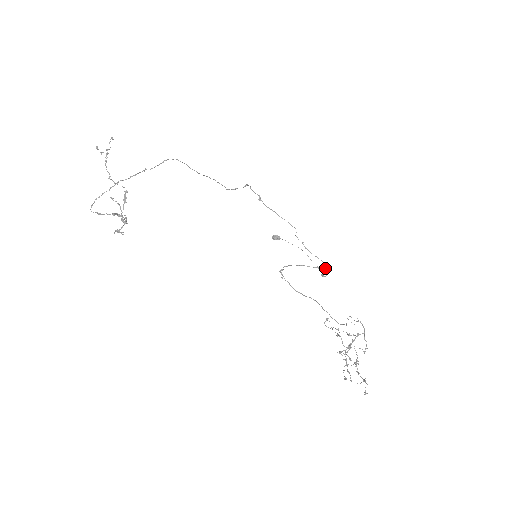
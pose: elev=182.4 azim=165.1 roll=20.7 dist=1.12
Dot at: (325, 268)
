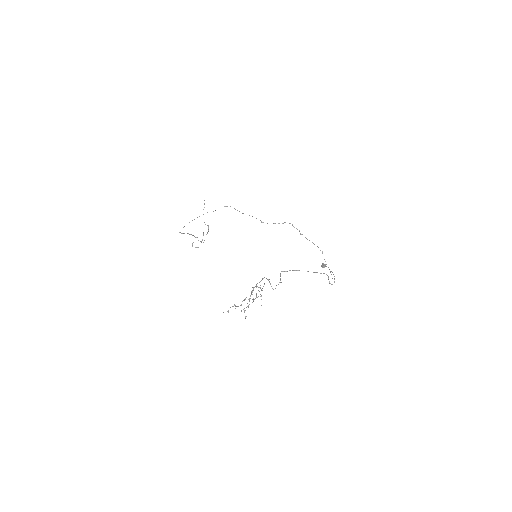
Dot at: occluded
